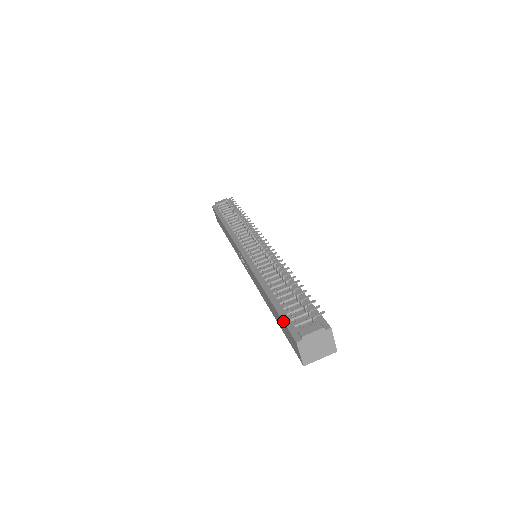
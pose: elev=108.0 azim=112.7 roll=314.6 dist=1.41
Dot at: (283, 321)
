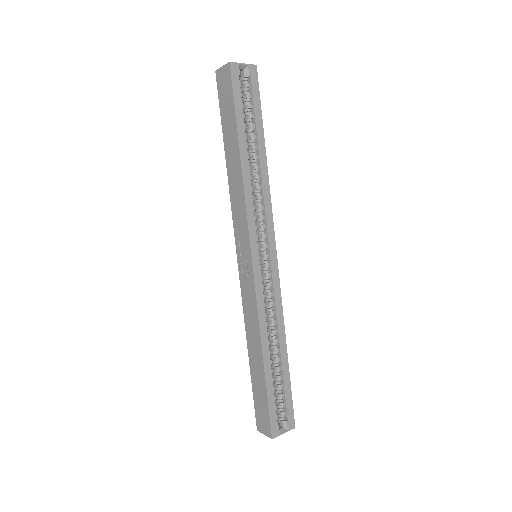
Dot at: (219, 105)
